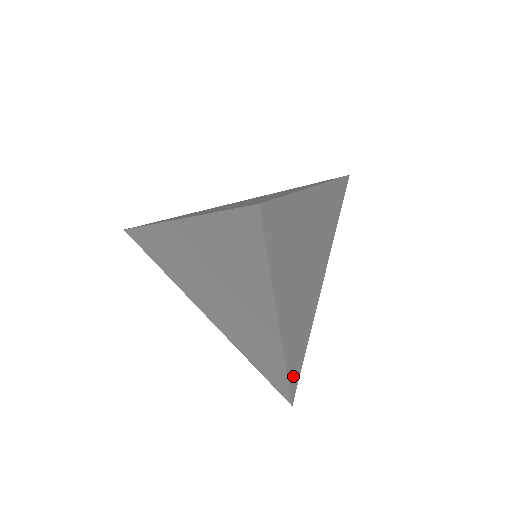
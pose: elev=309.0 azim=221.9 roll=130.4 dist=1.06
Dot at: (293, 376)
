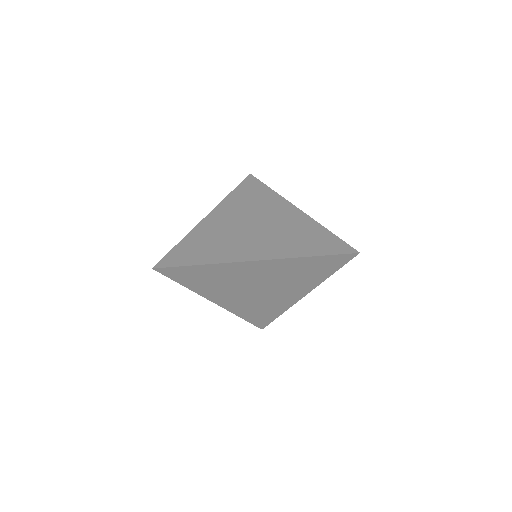
Dot at: occluded
